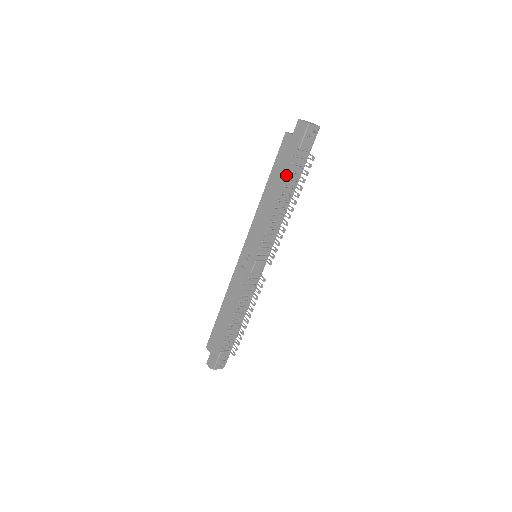
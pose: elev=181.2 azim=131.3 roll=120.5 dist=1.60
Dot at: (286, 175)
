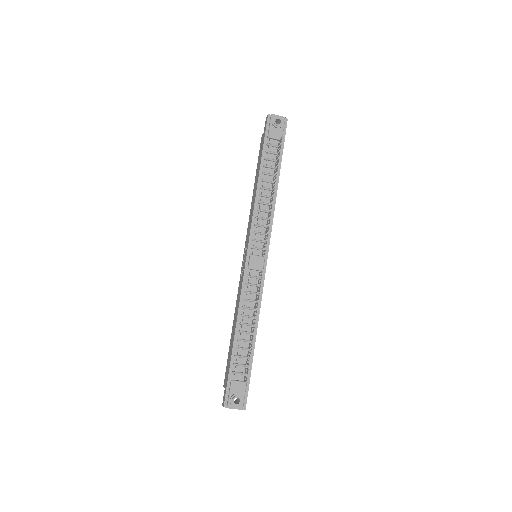
Dot at: (263, 163)
